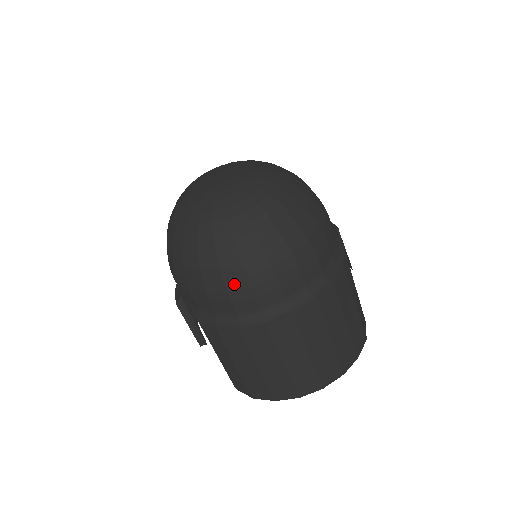
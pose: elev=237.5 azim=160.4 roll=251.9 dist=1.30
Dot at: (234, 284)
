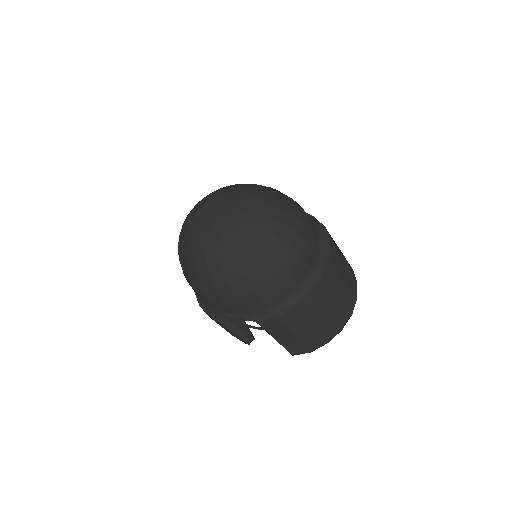
Dot at: (278, 278)
